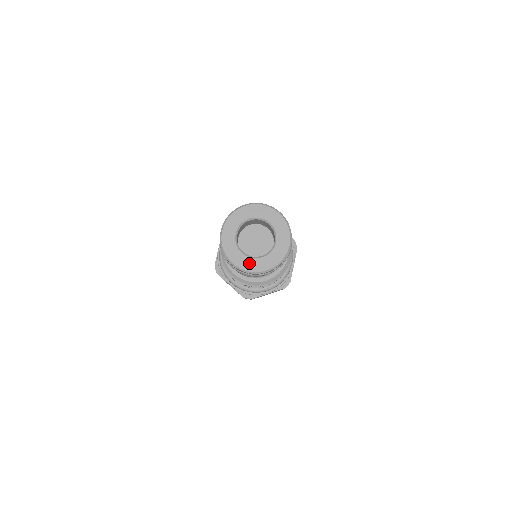
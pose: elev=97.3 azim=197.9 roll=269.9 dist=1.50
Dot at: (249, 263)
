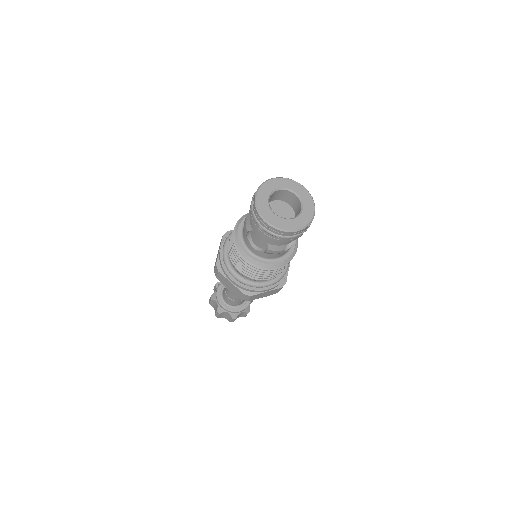
Dot at: (264, 206)
